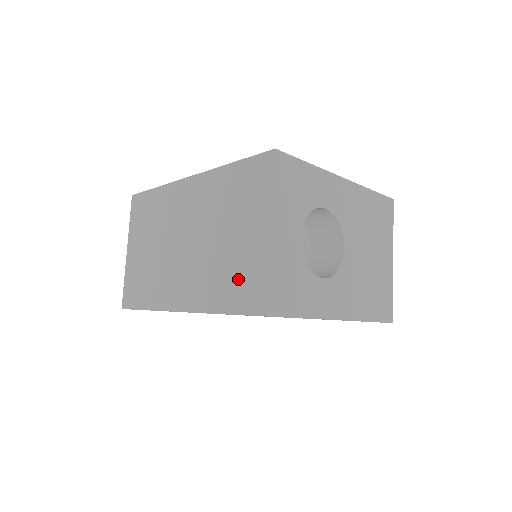
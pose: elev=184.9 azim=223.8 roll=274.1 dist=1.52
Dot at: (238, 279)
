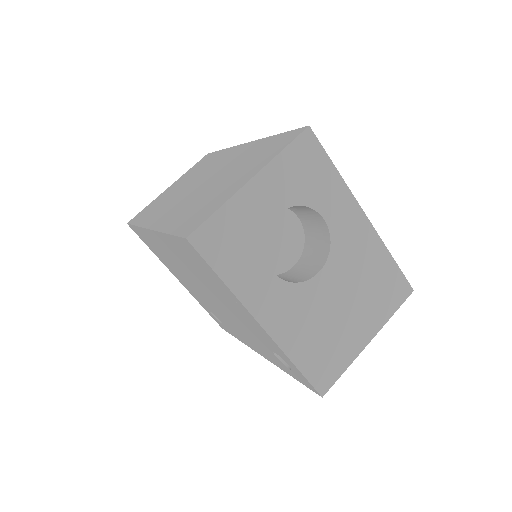
Dot at: (199, 210)
